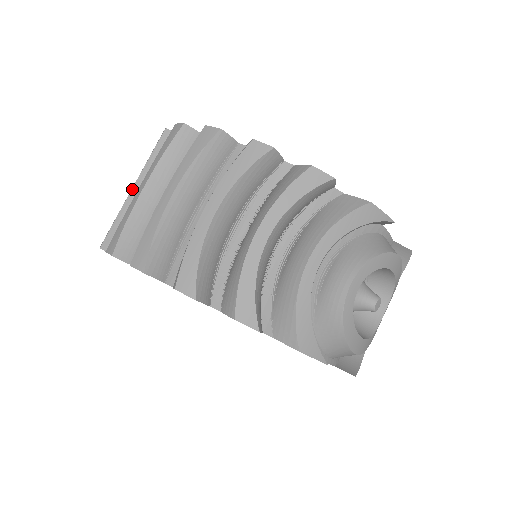
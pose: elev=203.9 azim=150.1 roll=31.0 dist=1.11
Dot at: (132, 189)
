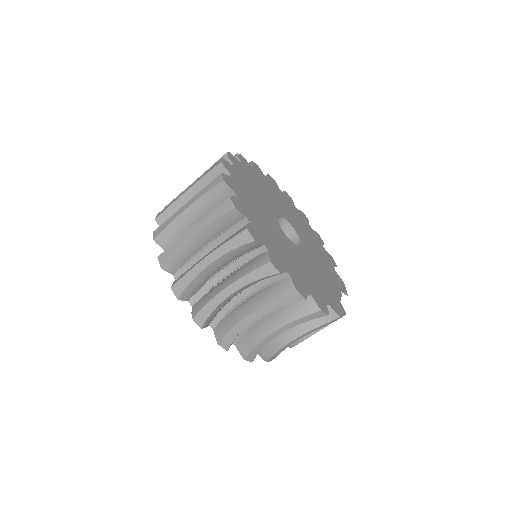
Dot at: (194, 235)
